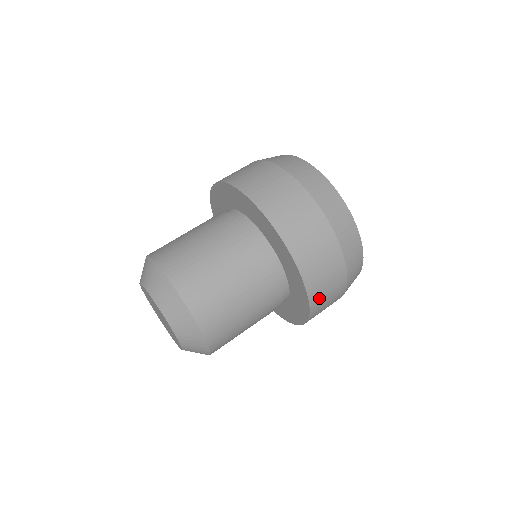
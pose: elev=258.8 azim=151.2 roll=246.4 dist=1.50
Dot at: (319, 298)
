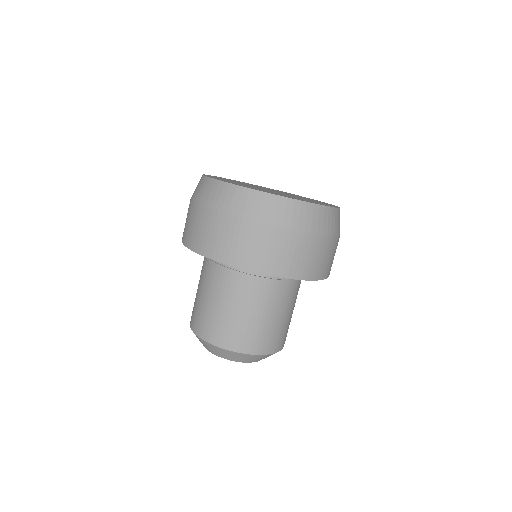
Dot at: (310, 269)
